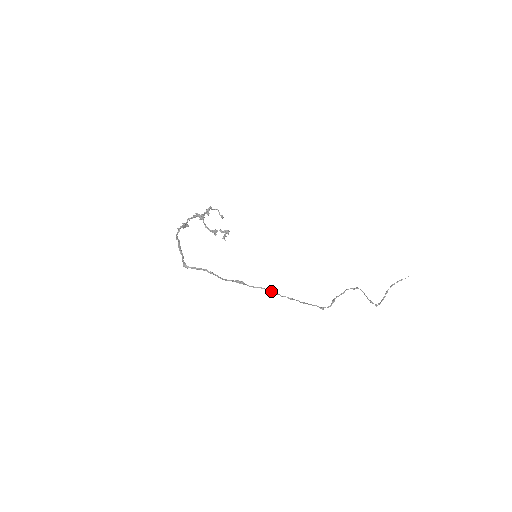
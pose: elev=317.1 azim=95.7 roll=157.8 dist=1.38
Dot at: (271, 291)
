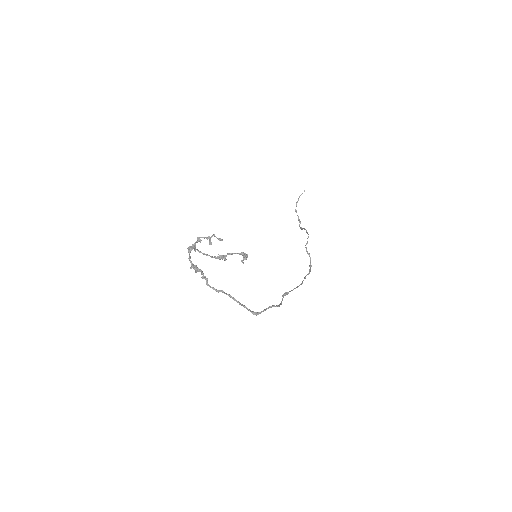
Dot at: (301, 284)
